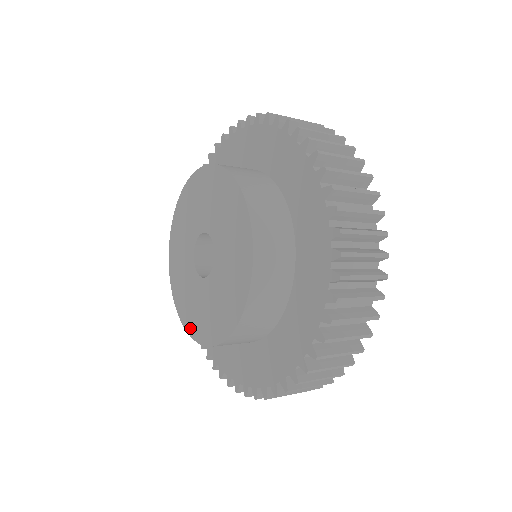
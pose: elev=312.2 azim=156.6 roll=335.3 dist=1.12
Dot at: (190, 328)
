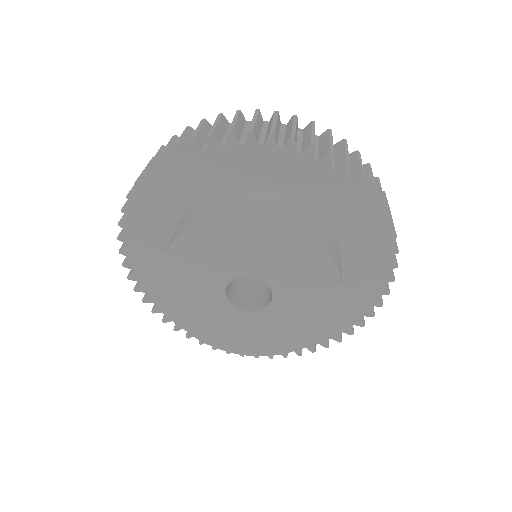
Dot at: (275, 350)
